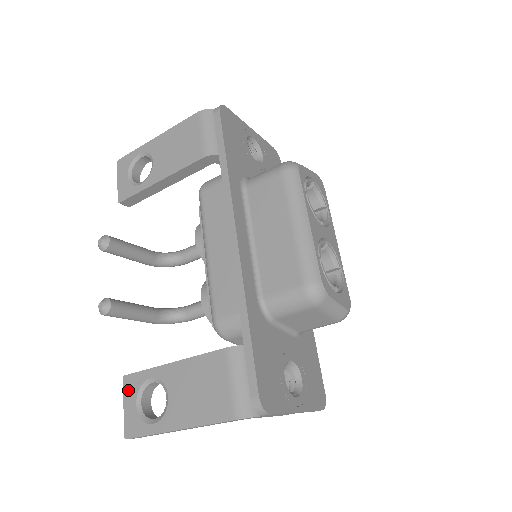
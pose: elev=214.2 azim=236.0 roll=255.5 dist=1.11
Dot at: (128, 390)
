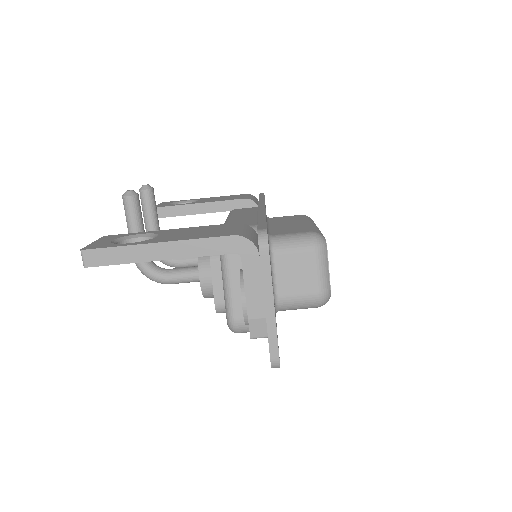
Dot at: (106, 238)
